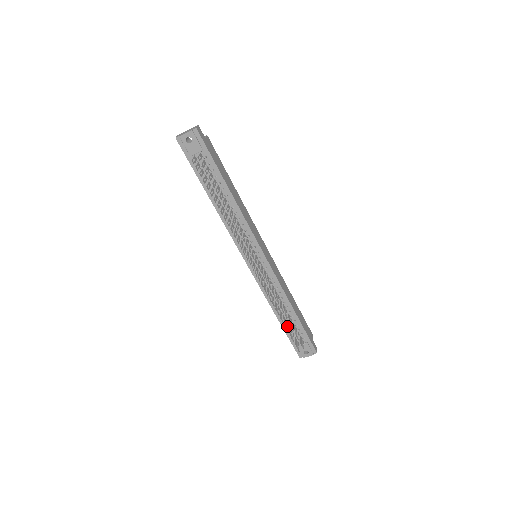
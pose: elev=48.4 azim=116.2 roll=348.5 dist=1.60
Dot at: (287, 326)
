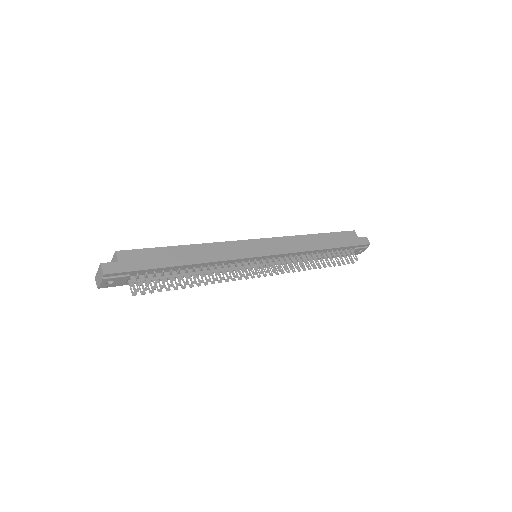
Dot at: occluded
